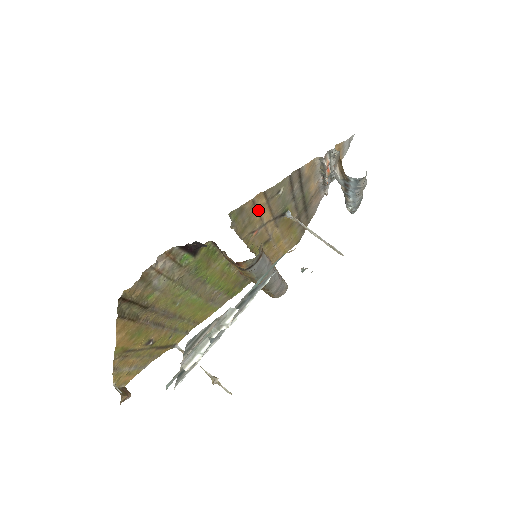
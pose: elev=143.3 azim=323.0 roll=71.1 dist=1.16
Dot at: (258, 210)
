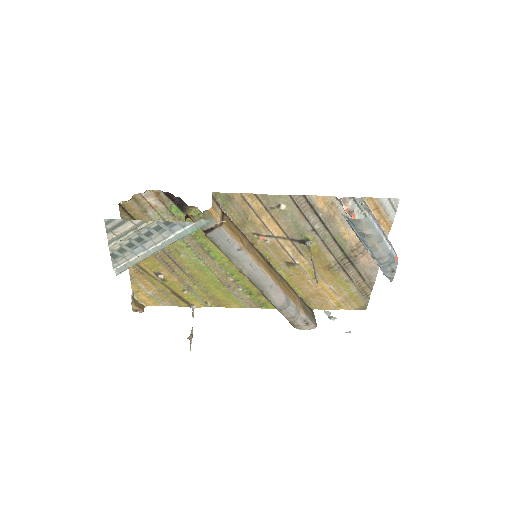
Dot at: (256, 212)
